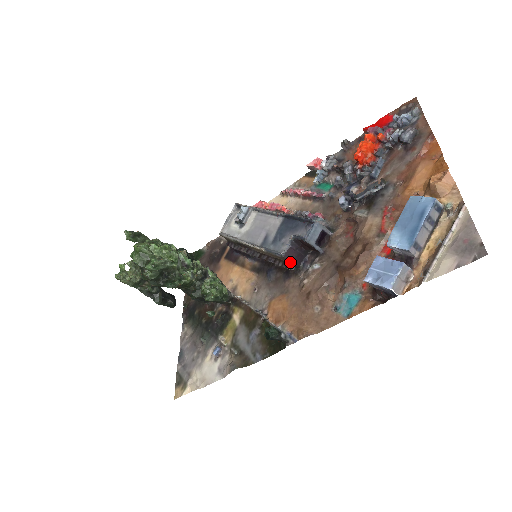
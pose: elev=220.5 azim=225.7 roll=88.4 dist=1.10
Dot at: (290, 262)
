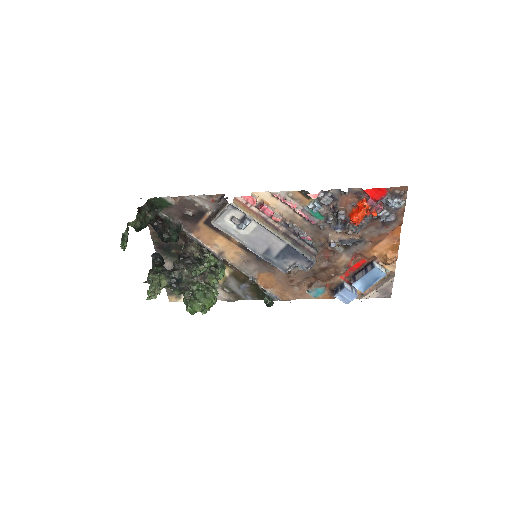
Dot at: occluded
